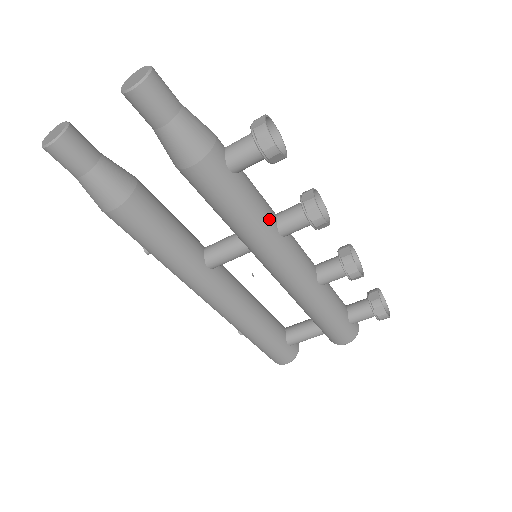
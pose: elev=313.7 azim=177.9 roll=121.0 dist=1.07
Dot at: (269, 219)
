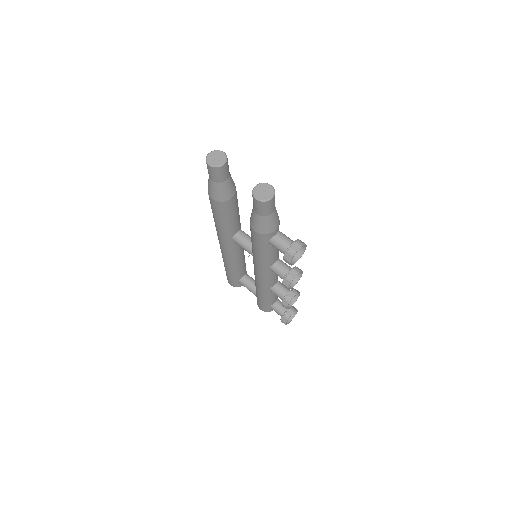
Dot at: (270, 262)
